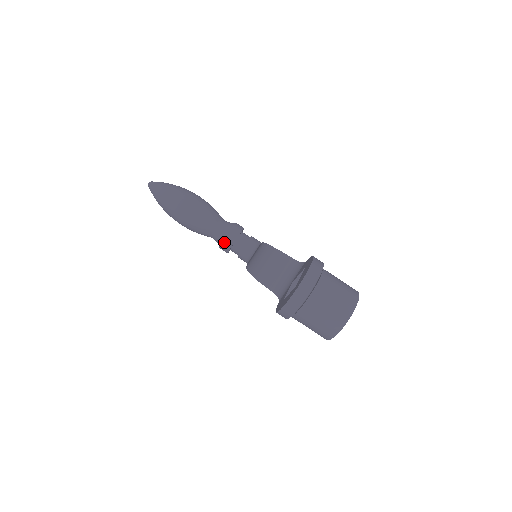
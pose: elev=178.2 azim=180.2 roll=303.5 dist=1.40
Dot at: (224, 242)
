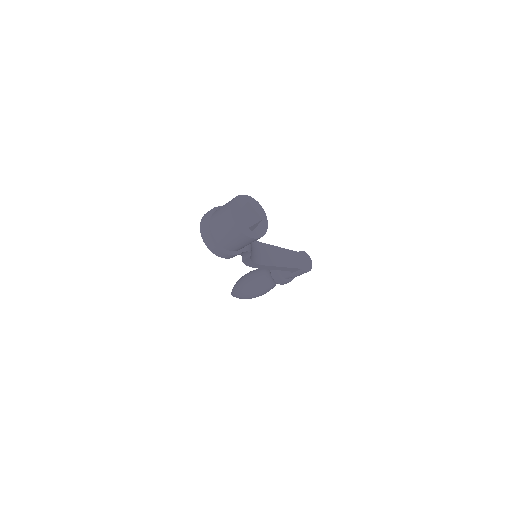
Dot at: (273, 277)
